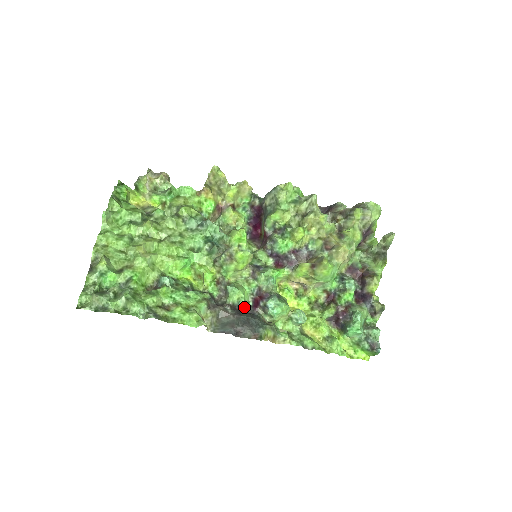
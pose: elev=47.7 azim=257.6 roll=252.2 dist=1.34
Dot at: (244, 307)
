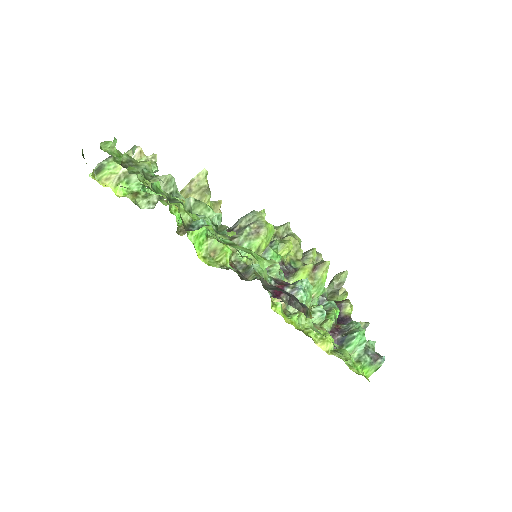
Dot at: (269, 291)
